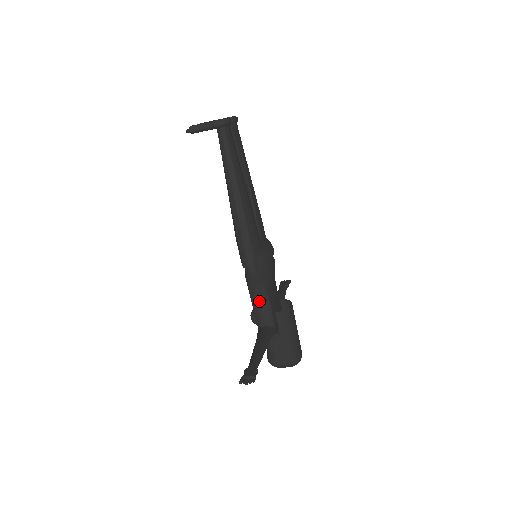
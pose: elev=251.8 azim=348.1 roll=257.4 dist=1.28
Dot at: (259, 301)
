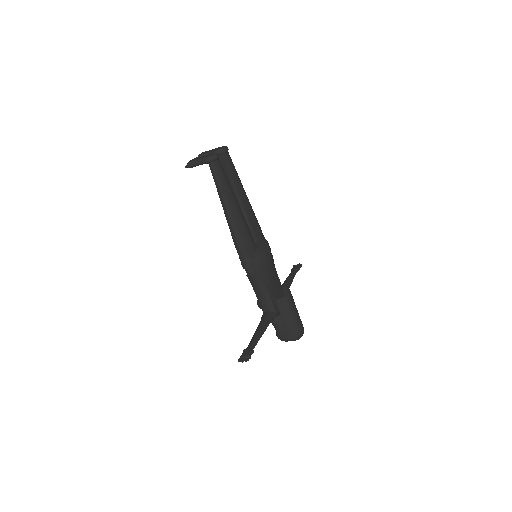
Dot at: (260, 293)
